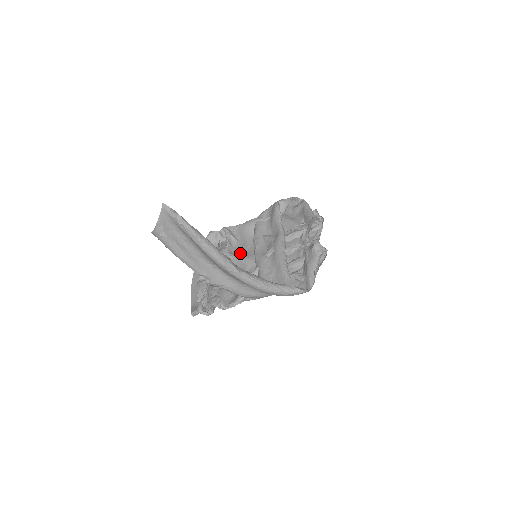
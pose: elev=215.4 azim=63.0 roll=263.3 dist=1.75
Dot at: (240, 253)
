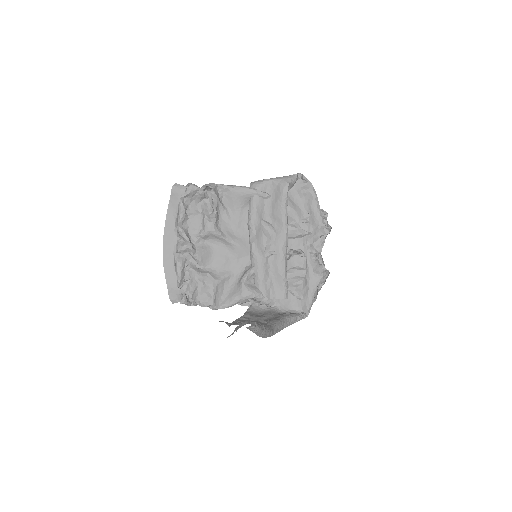
Dot at: (229, 231)
